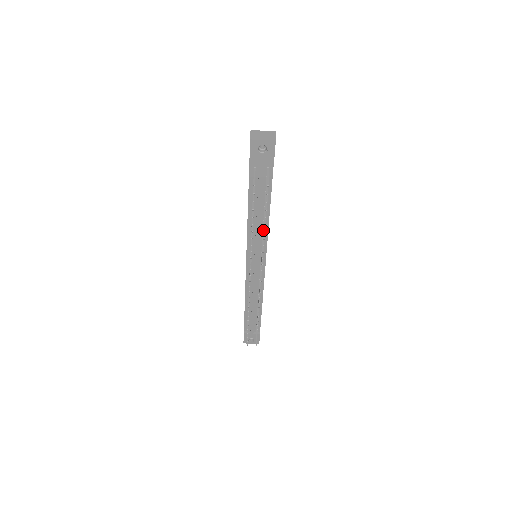
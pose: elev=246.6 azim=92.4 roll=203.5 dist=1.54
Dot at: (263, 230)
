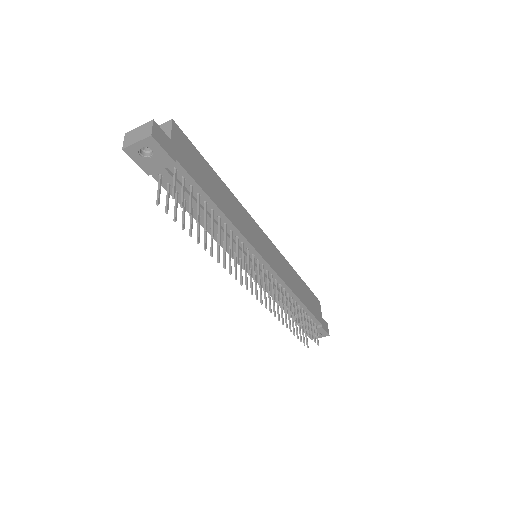
Dot at: (224, 238)
